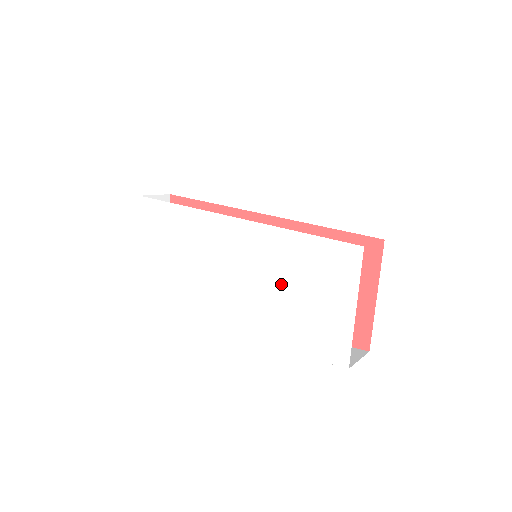
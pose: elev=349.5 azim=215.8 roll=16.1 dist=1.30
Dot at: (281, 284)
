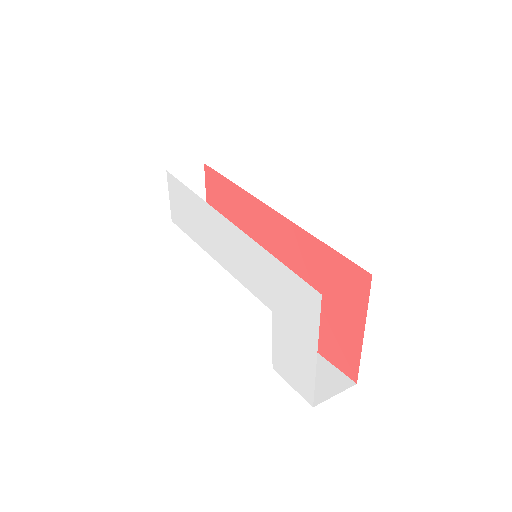
Dot at: (262, 300)
